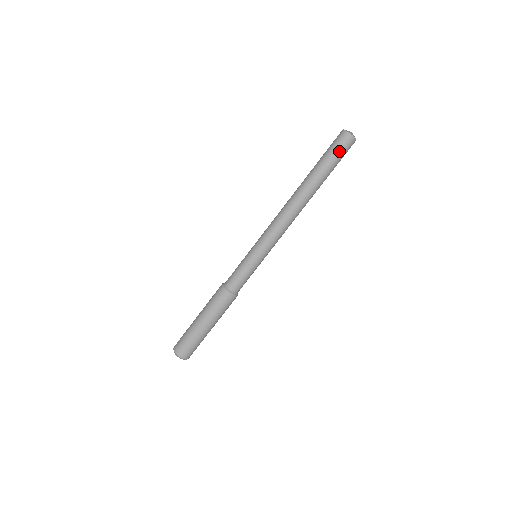
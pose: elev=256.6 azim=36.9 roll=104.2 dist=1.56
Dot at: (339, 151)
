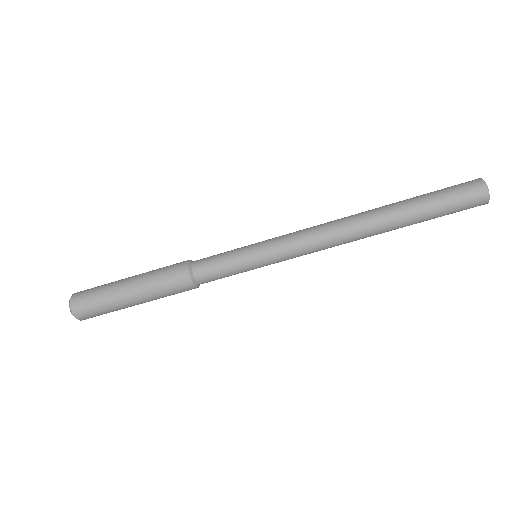
Dot at: (457, 197)
